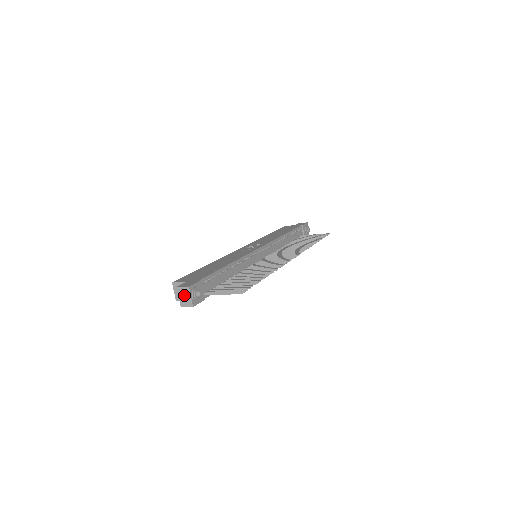
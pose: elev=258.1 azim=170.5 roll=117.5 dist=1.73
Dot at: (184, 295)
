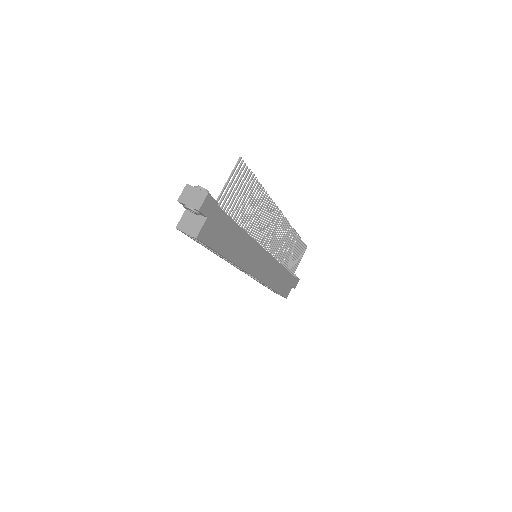
Dot at: (190, 197)
